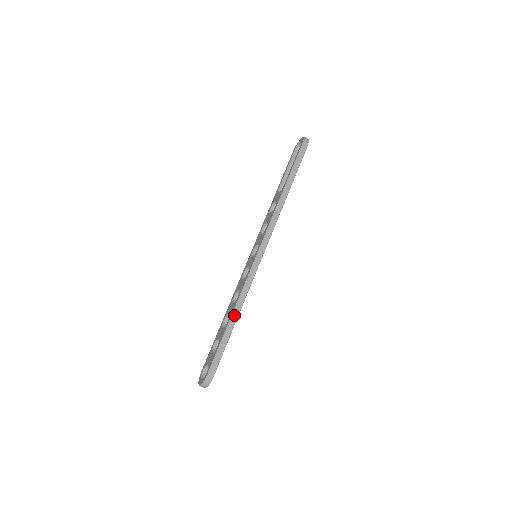
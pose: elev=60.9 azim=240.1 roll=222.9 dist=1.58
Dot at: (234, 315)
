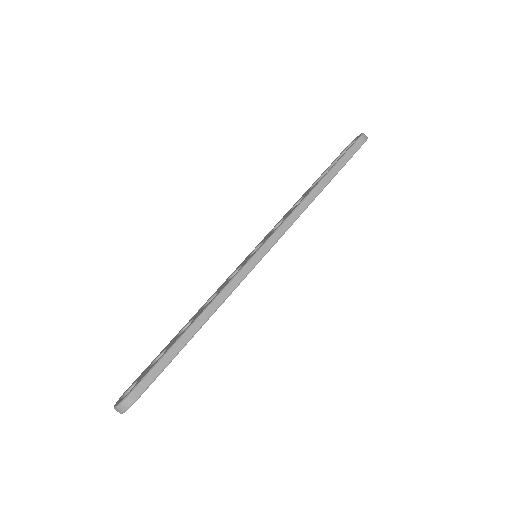
Dot at: (198, 321)
